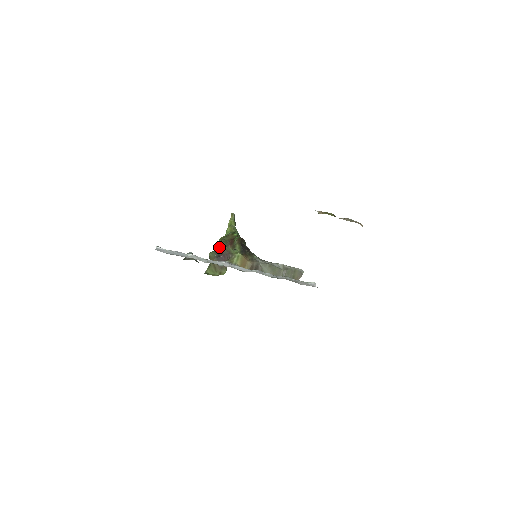
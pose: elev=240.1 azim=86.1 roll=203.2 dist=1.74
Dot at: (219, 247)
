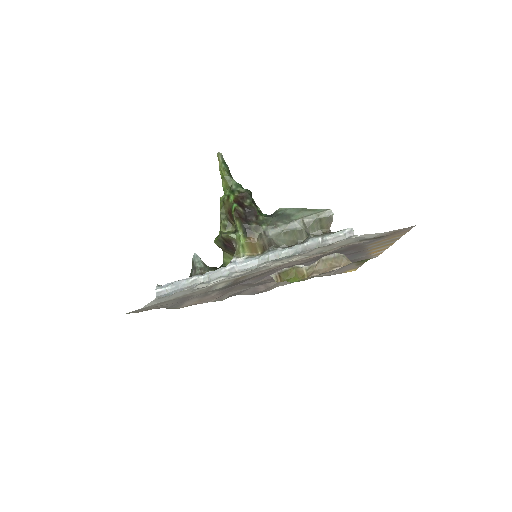
Dot at: (220, 233)
